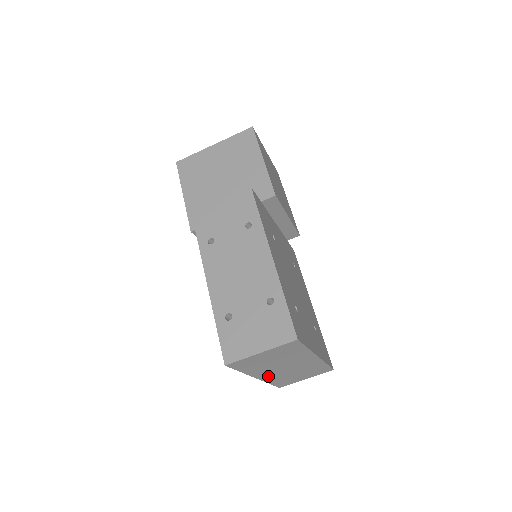
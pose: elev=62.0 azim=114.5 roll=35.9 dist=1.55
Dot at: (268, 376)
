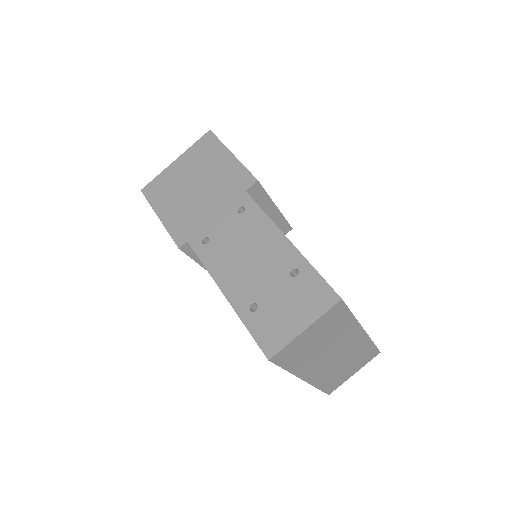
Dot at: (315, 375)
